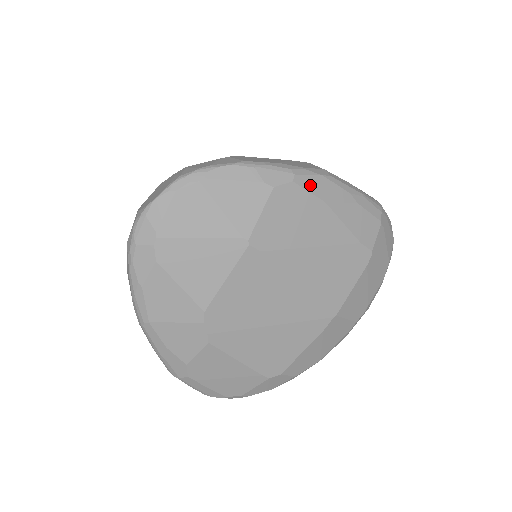
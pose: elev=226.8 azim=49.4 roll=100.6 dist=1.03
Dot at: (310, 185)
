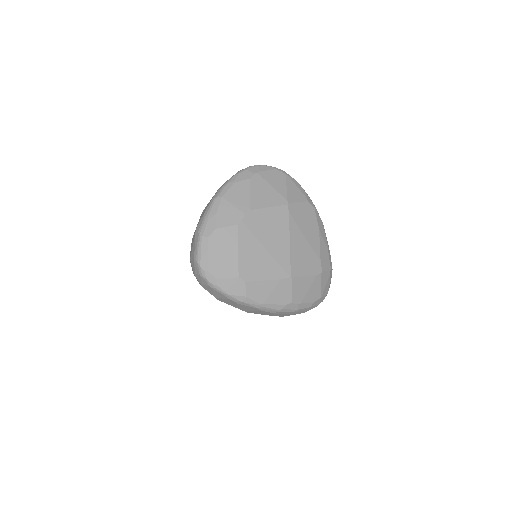
Dot at: (318, 218)
